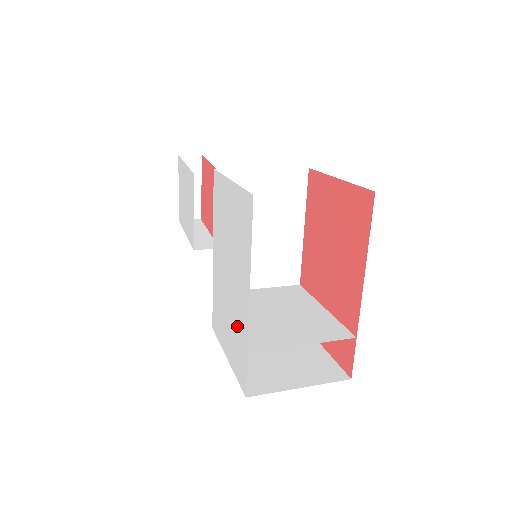
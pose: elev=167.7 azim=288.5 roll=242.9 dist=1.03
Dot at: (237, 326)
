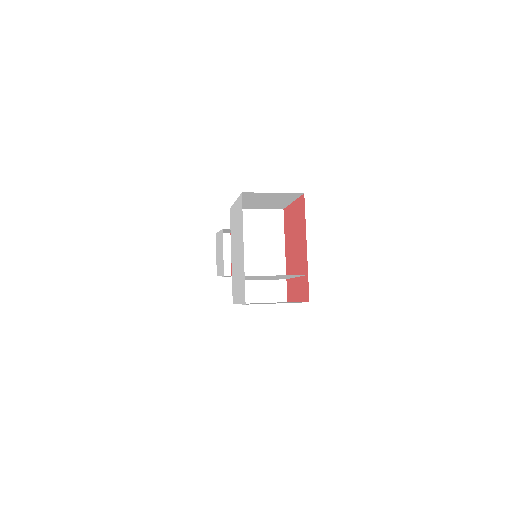
Dot at: (241, 272)
